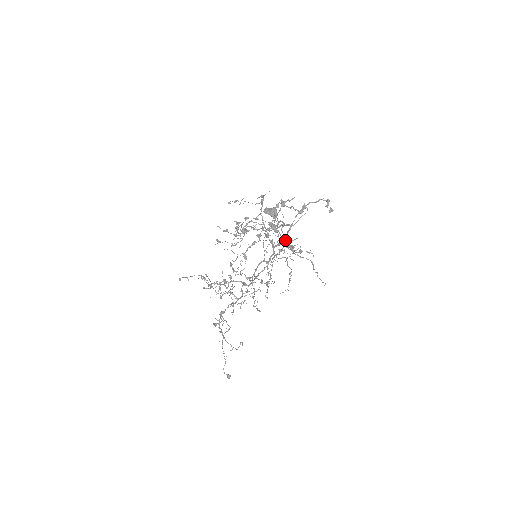
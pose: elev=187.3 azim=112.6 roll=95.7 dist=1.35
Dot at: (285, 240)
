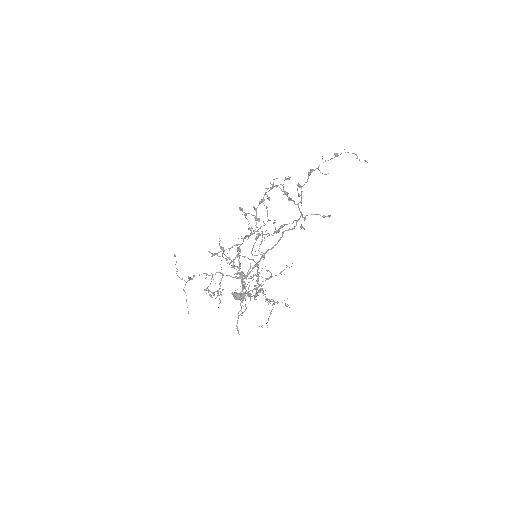
Dot at: (294, 227)
